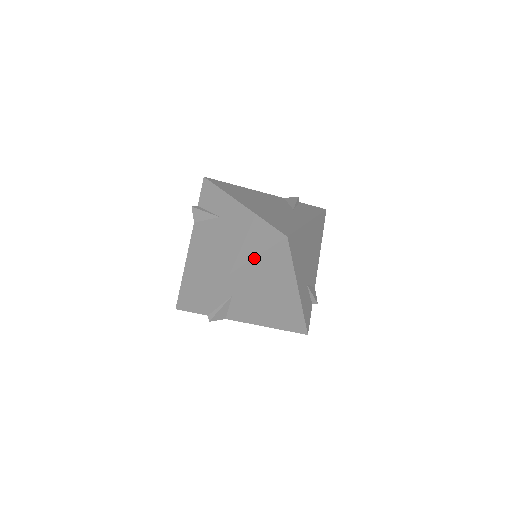
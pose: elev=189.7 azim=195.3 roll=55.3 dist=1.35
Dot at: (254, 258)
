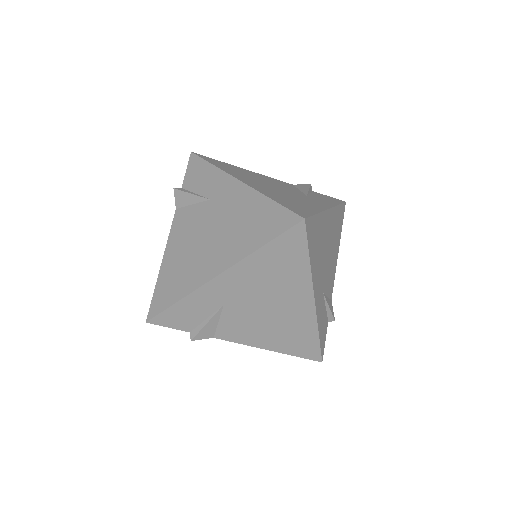
Dot at: (256, 250)
